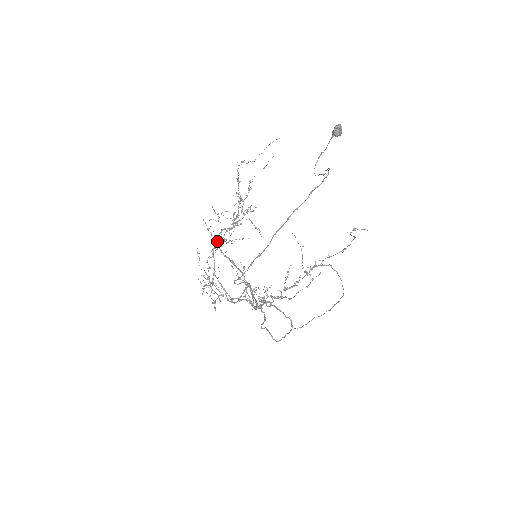
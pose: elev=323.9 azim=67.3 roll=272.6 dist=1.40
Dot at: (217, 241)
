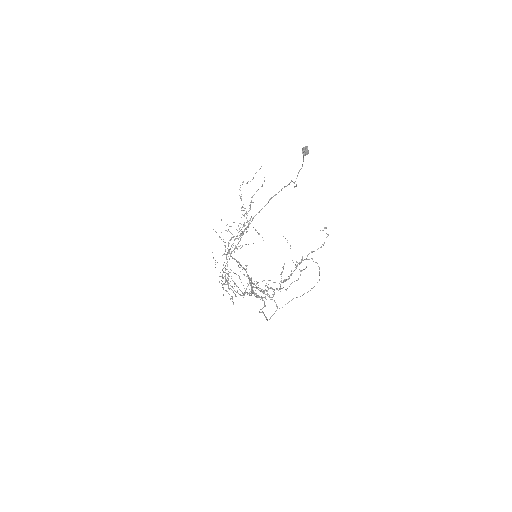
Dot at: occluded
